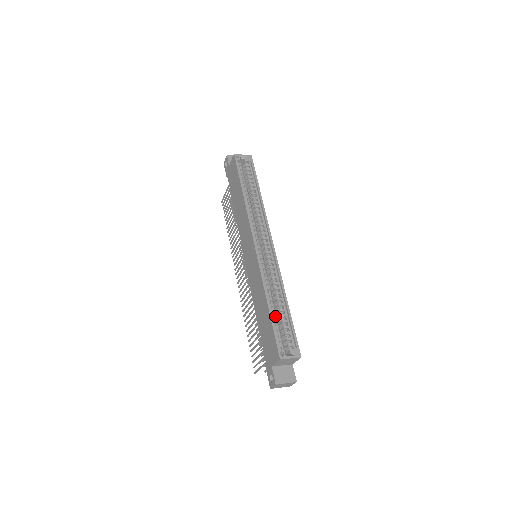
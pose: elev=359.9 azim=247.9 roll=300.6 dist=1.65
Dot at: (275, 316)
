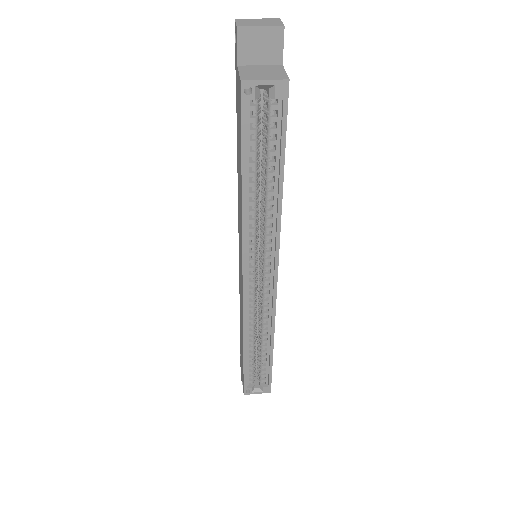
Dot at: (251, 359)
